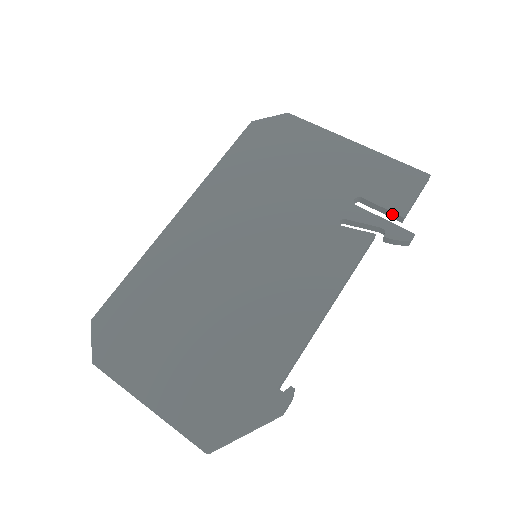
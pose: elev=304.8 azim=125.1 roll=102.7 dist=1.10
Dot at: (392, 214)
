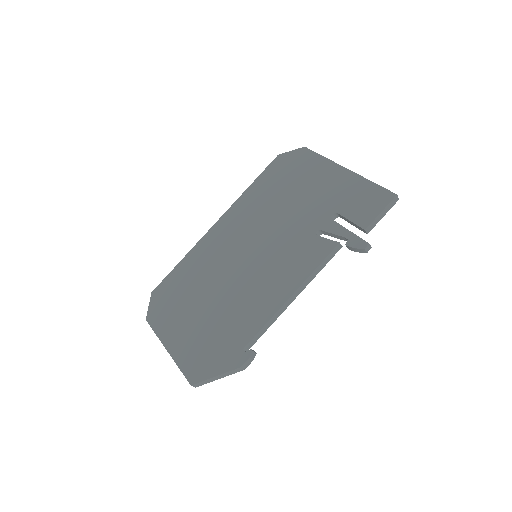
Dot at: (358, 227)
